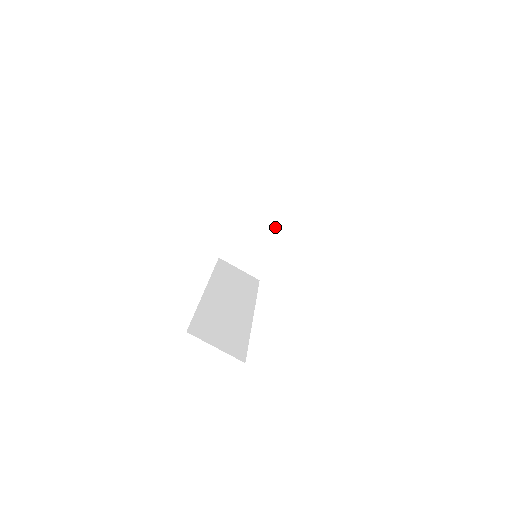
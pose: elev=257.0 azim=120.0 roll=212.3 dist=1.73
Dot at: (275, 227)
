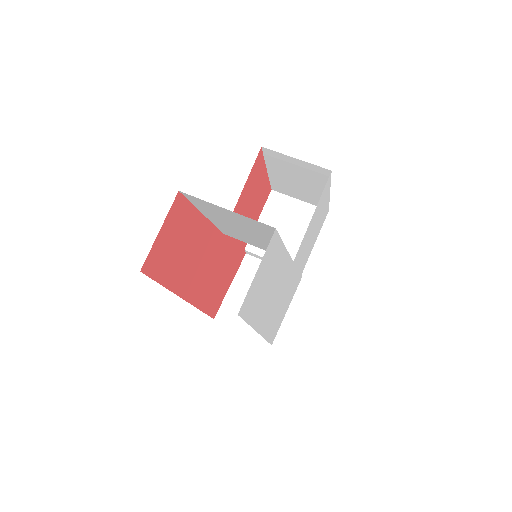
Dot at: occluded
